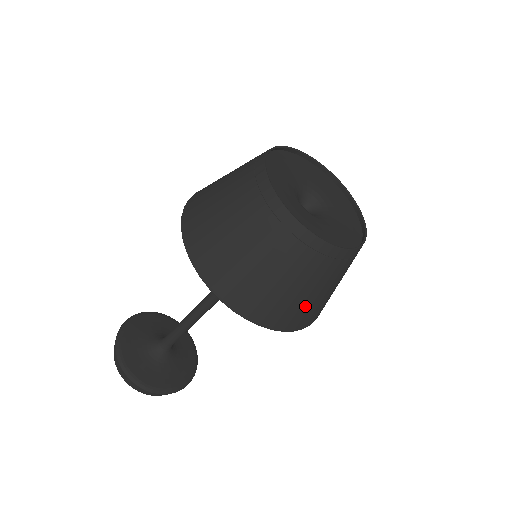
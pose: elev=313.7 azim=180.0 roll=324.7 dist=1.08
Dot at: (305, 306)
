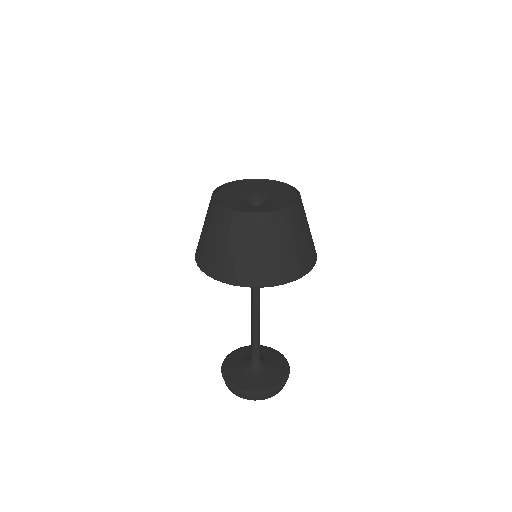
Dot at: (285, 260)
